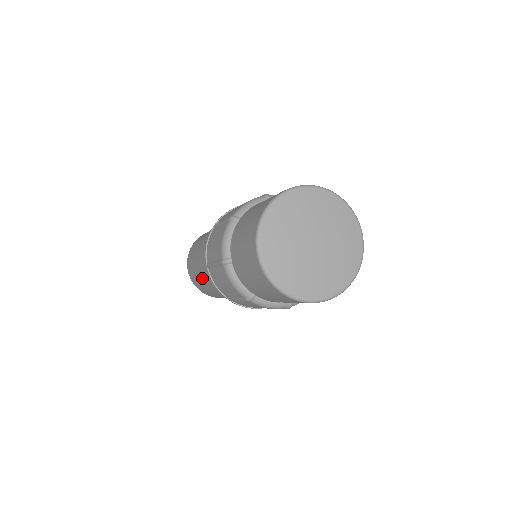
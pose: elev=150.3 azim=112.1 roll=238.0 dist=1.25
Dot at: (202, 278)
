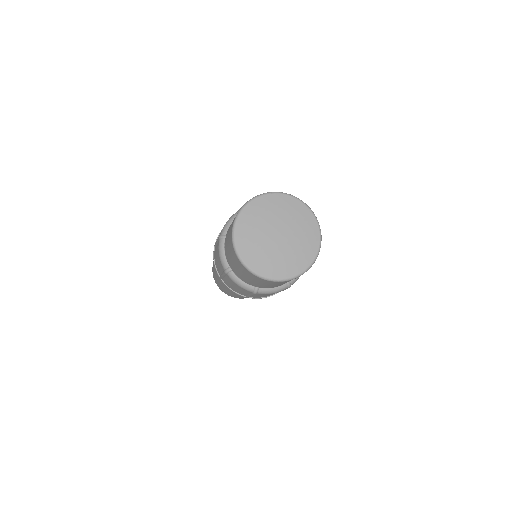
Dot at: occluded
